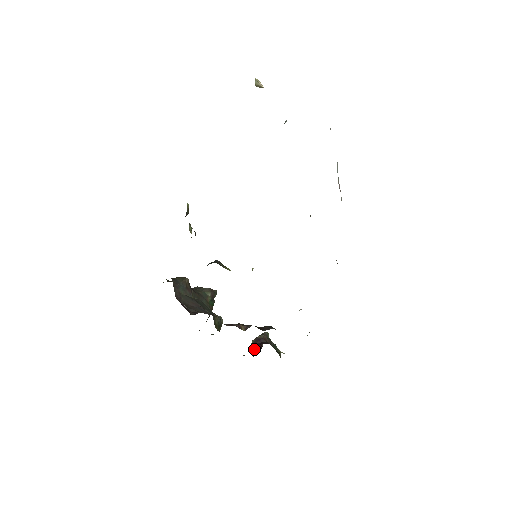
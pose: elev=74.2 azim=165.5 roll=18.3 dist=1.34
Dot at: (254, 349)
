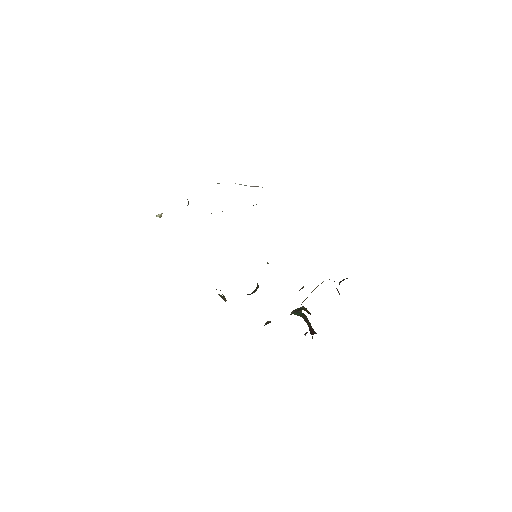
Dot at: occluded
